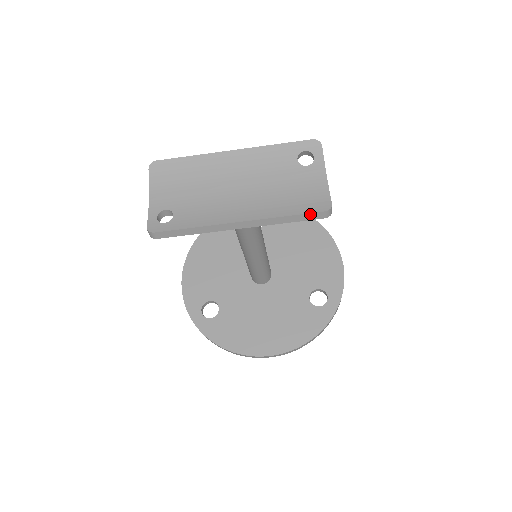
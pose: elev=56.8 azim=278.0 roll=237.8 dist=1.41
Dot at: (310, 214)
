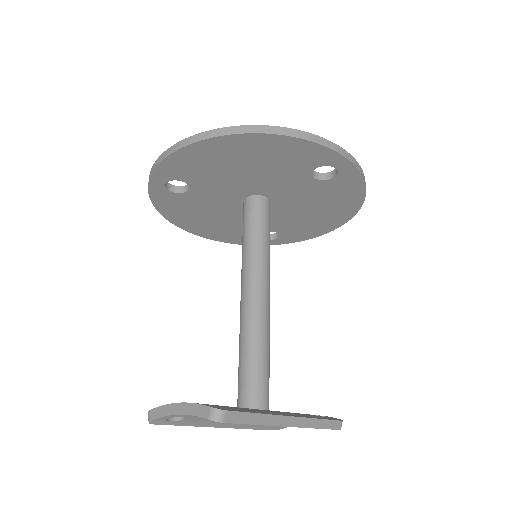
Dot at: (265, 429)
